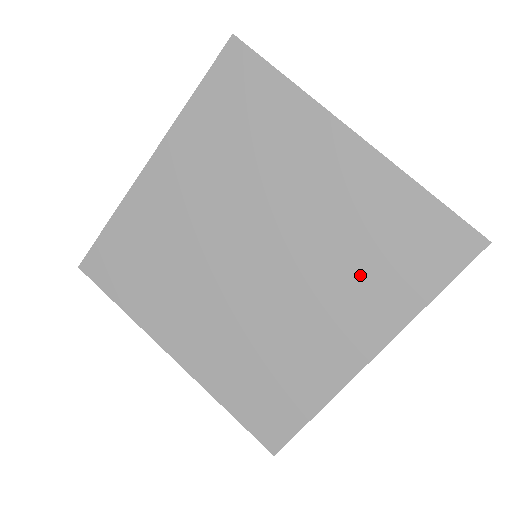
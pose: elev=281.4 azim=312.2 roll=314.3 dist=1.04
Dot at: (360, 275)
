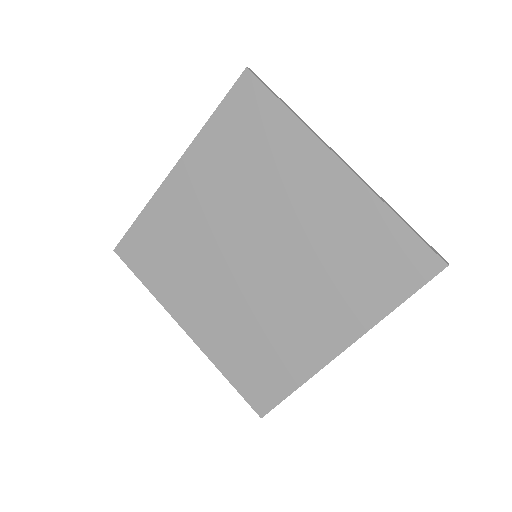
Dot at: (339, 281)
